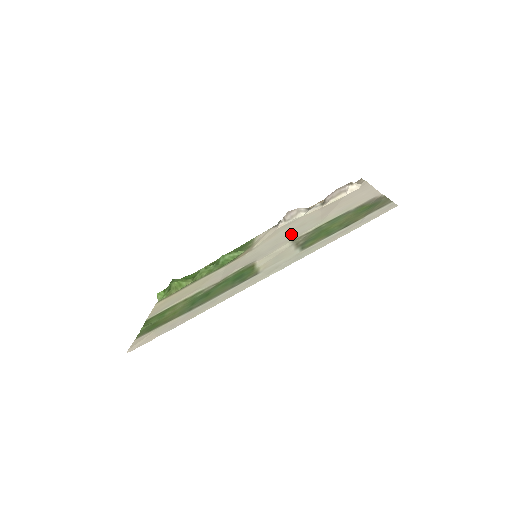
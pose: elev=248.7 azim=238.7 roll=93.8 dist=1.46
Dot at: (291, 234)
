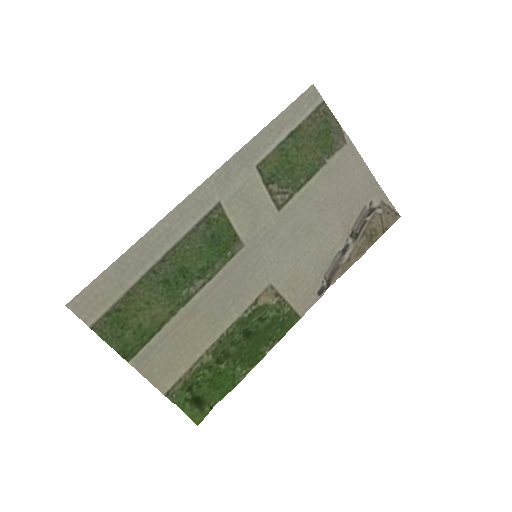
Dot at: (293, 229)
